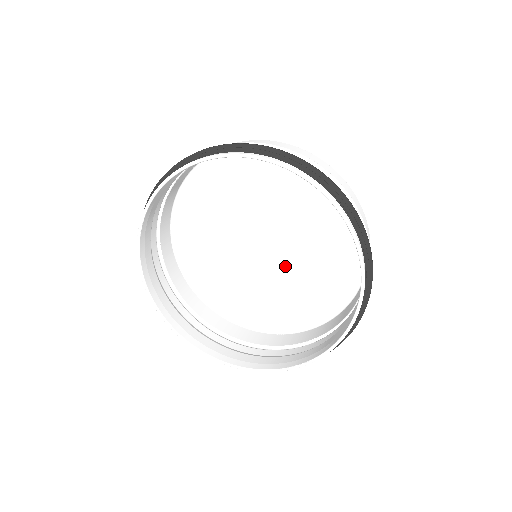
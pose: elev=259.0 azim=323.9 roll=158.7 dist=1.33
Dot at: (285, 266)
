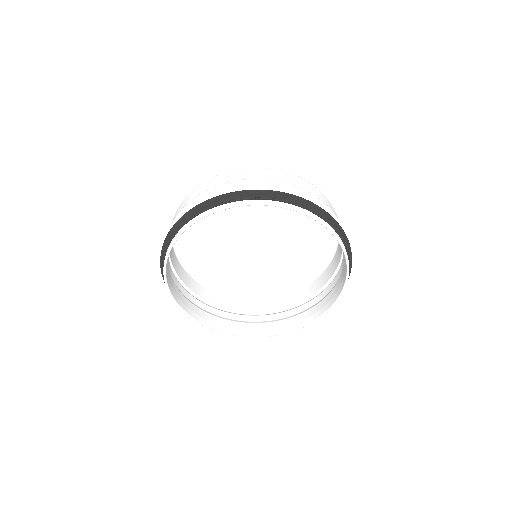
Dot at: (279, 237)
